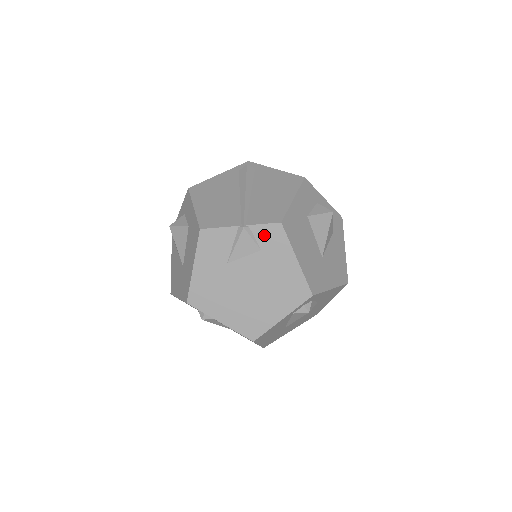
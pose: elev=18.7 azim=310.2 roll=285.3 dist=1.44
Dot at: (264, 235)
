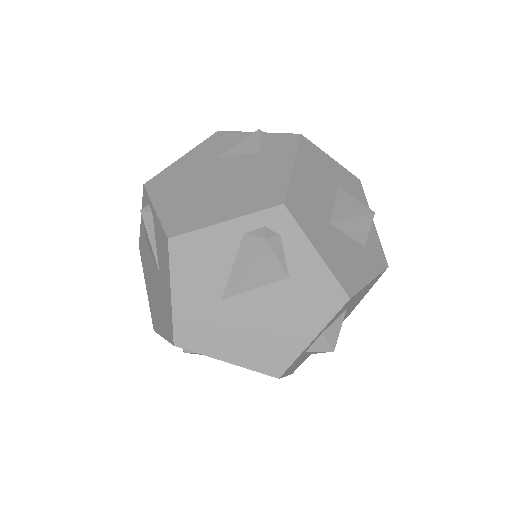
Dot at: (274, 141)
